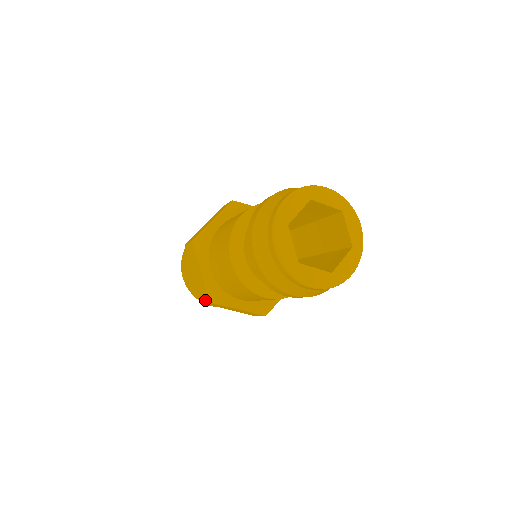
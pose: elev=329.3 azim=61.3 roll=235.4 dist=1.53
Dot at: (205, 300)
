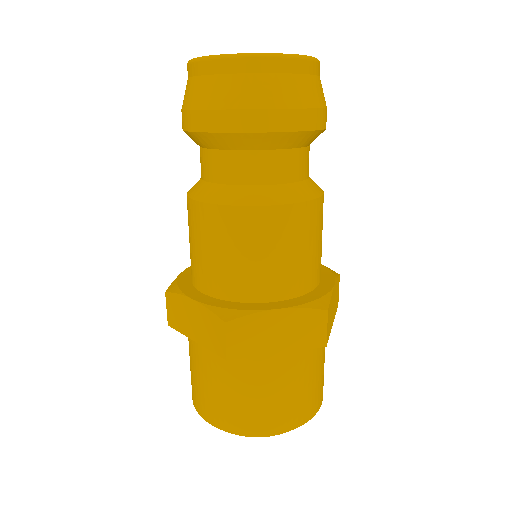
Dot at: (168, 302)
